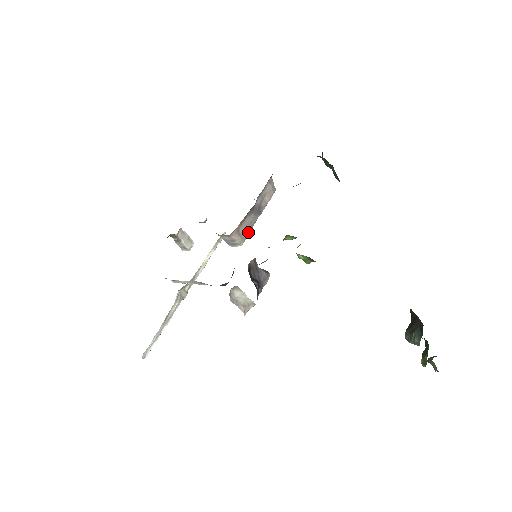
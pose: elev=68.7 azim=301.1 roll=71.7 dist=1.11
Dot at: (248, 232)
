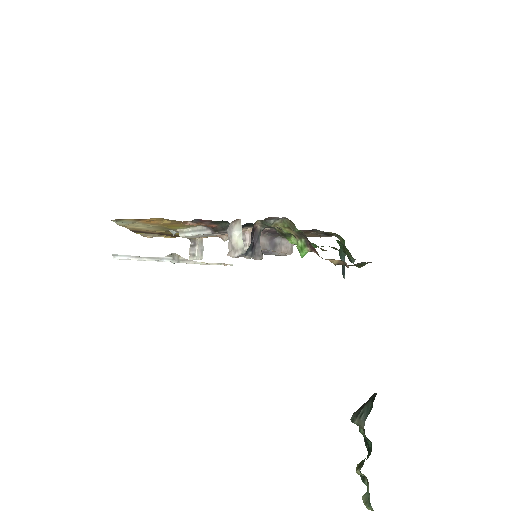
Dot at: occluded
